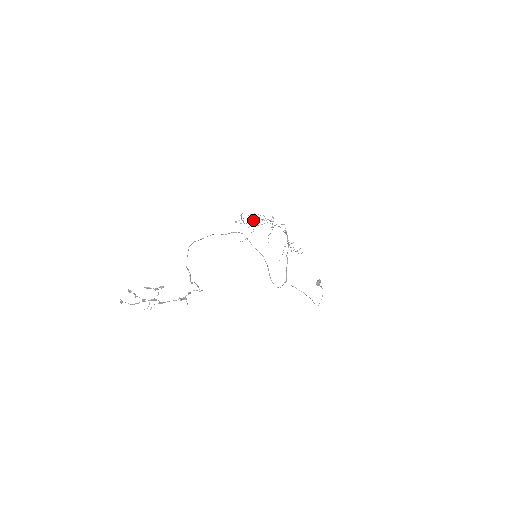
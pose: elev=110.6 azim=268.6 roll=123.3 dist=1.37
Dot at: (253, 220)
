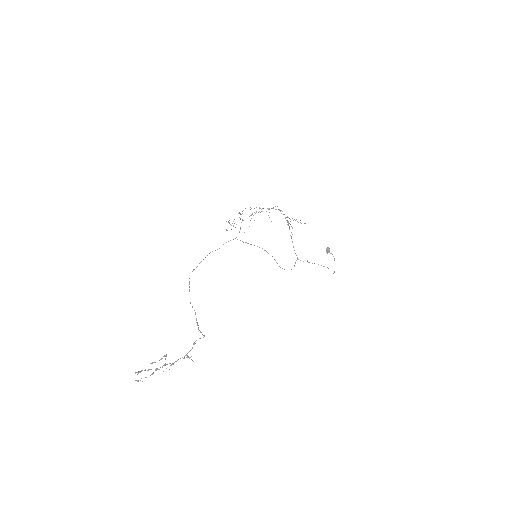
Dot at: (242, 220)
